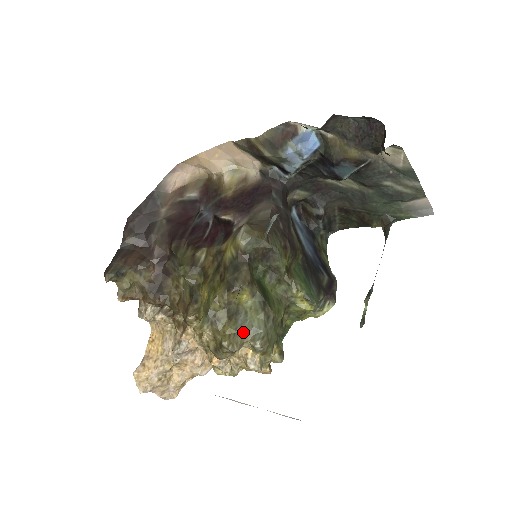
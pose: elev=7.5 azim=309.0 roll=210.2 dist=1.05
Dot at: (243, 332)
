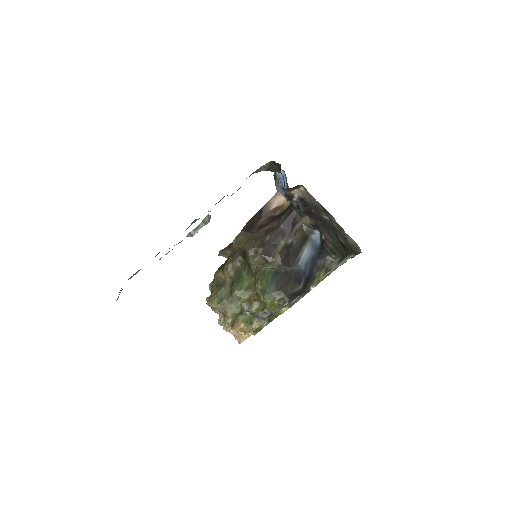
Dot at: (217, 297)
